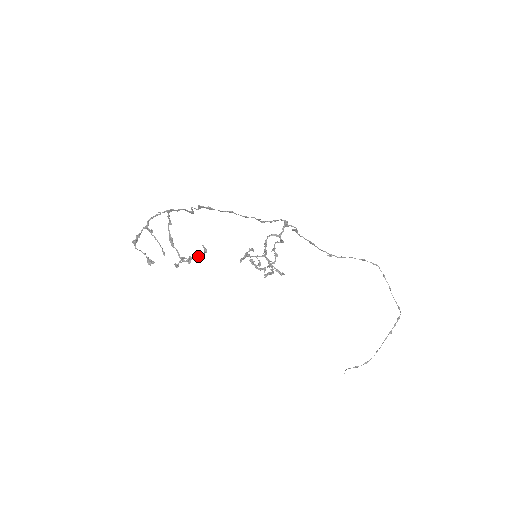
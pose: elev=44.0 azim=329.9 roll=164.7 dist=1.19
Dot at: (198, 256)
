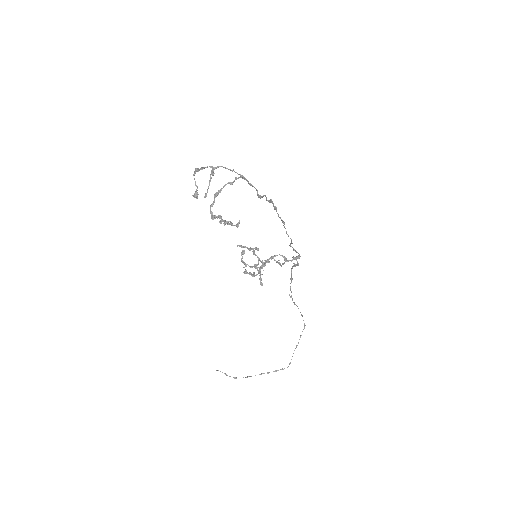
Dot at: occluded
